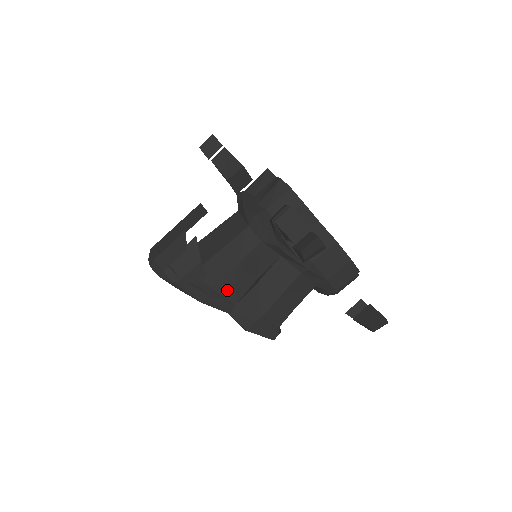
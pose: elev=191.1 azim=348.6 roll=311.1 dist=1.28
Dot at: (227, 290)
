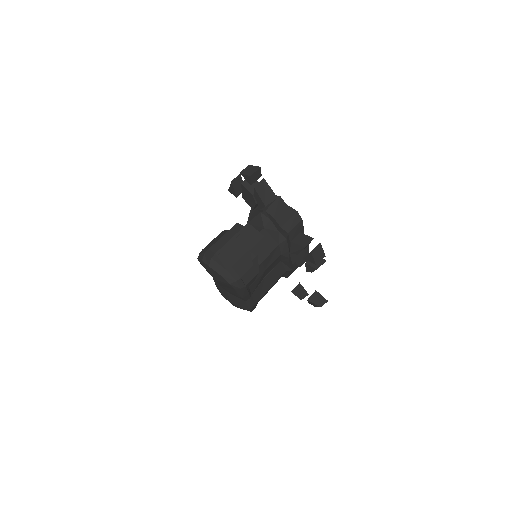
Dot at: (254, 287)
